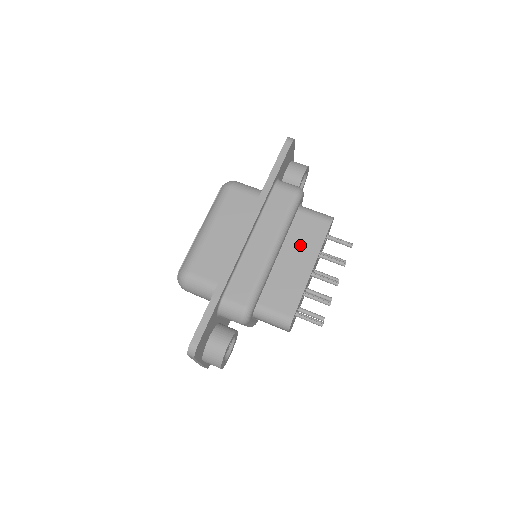
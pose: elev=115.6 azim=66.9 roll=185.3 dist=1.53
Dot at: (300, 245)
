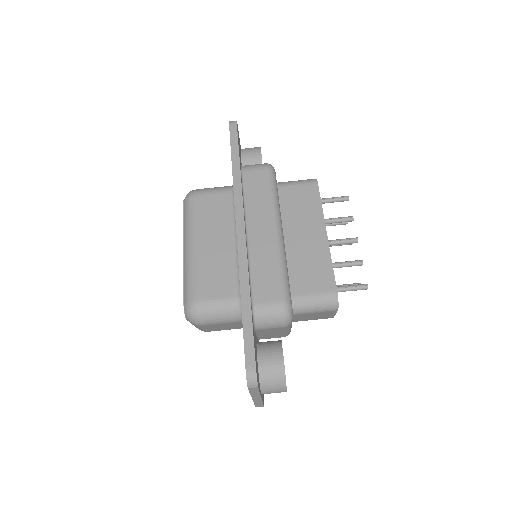
Dot at: (300, 218)
